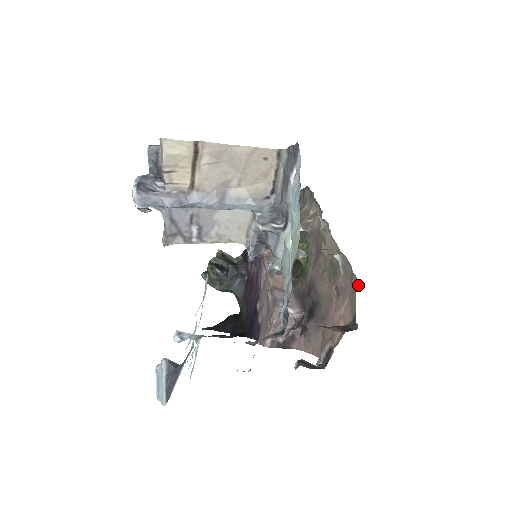
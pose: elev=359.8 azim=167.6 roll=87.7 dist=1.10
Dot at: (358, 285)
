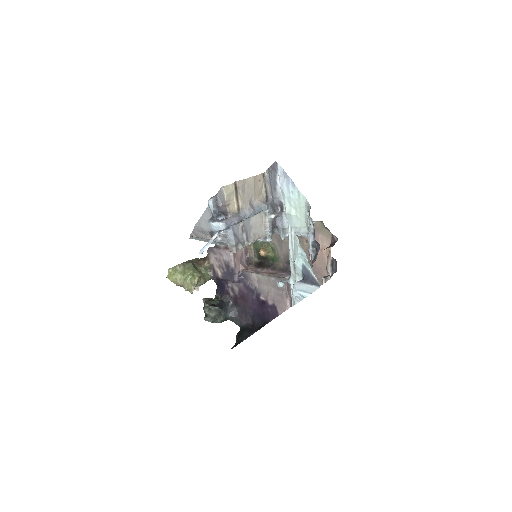
Dot at: (323, 223)
